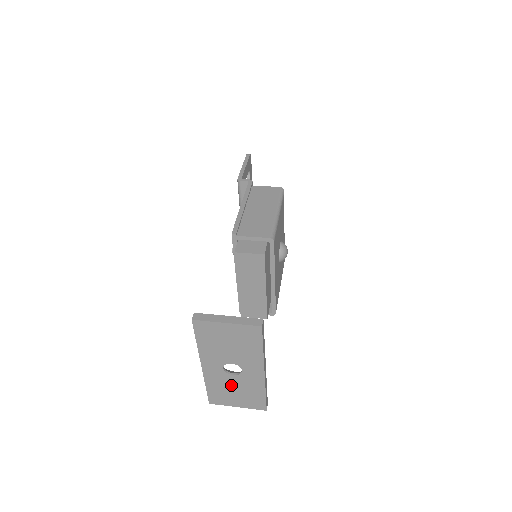
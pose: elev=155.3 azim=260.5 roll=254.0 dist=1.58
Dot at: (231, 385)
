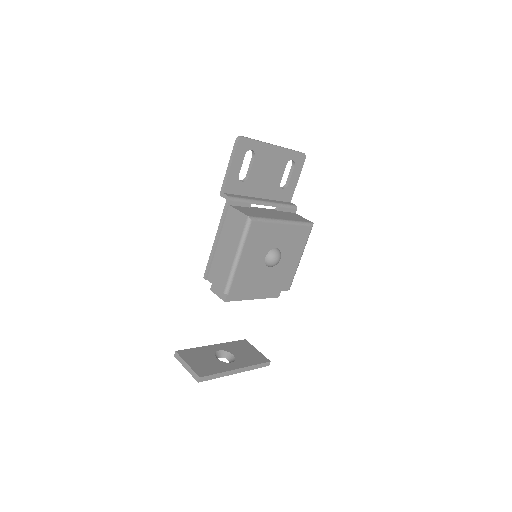
Dot at: occluded
